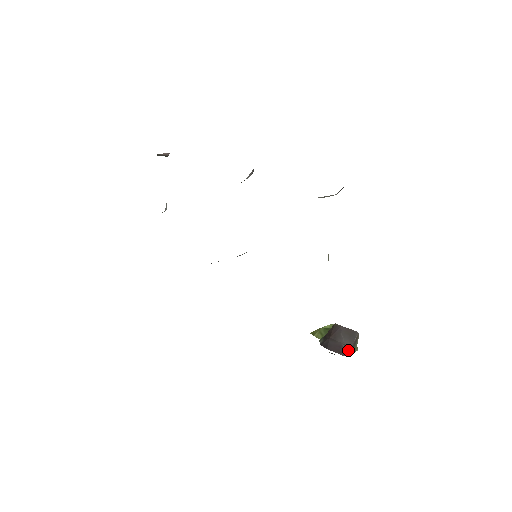
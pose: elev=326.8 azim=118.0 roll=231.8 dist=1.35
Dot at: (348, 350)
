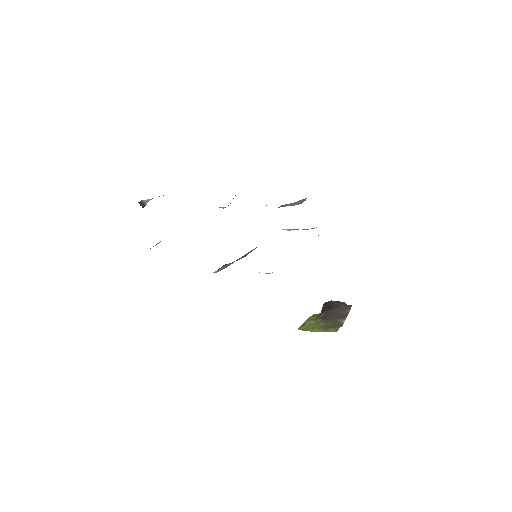
Dot at: occluded
